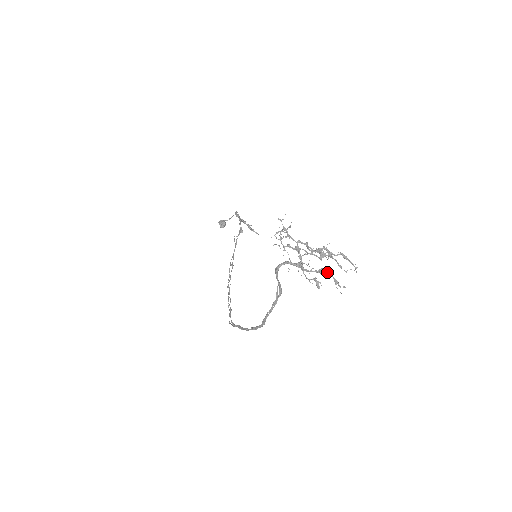
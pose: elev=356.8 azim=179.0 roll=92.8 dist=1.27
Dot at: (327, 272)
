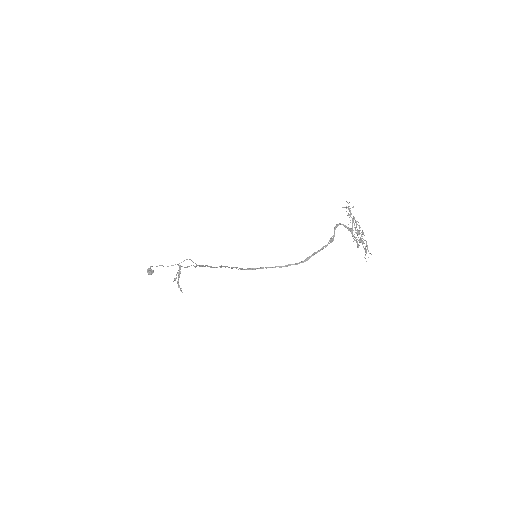
Dot at: (363, 242)
